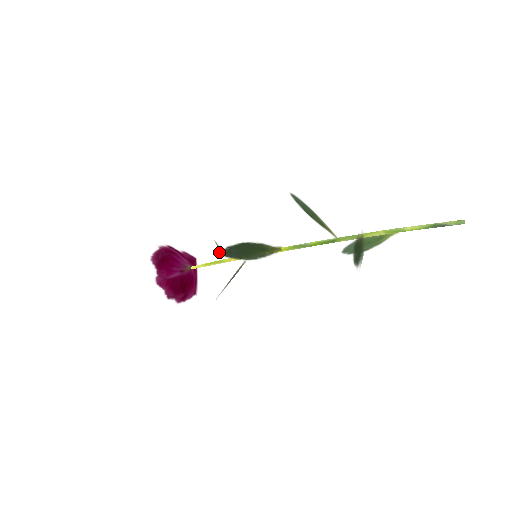
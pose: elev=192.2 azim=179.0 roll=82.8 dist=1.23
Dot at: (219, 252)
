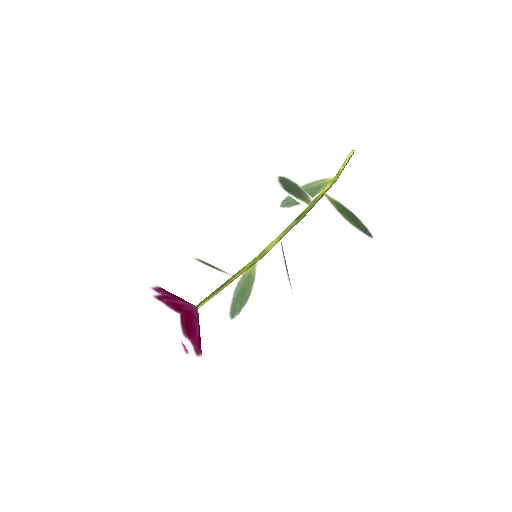
Dot at: (290, 286)
